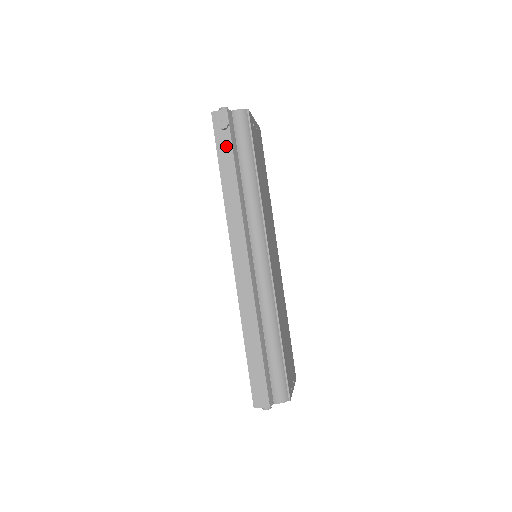
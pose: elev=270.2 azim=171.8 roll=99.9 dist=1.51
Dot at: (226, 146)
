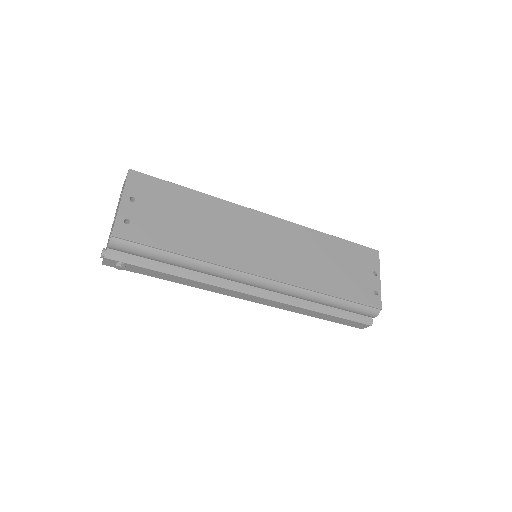
Dot at: (142, 270)
